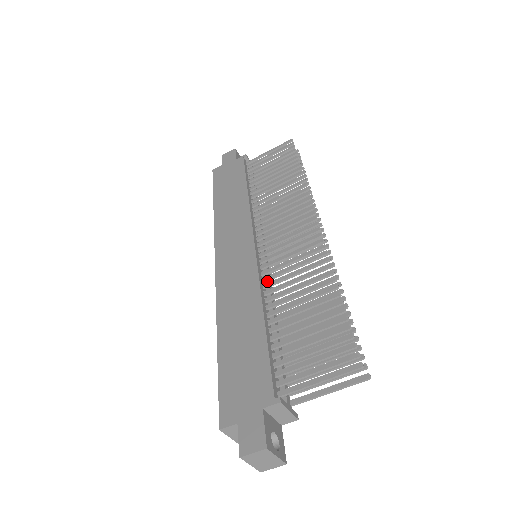
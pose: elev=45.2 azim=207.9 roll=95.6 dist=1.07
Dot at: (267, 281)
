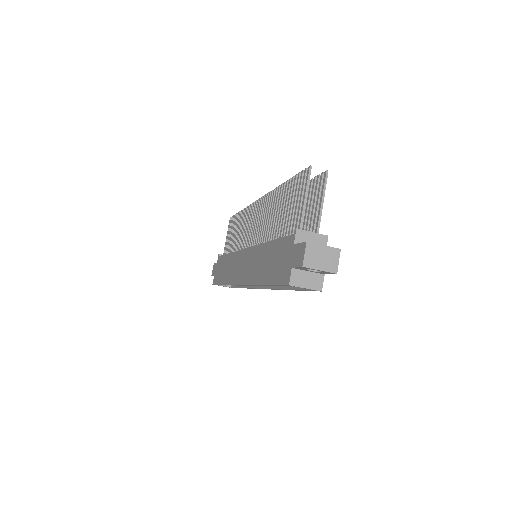
Dot at: occluded
